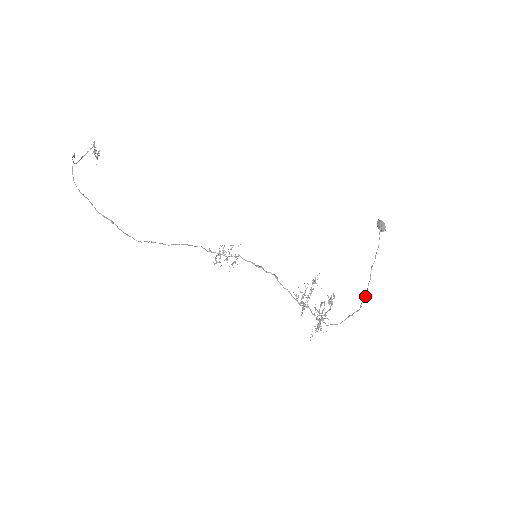
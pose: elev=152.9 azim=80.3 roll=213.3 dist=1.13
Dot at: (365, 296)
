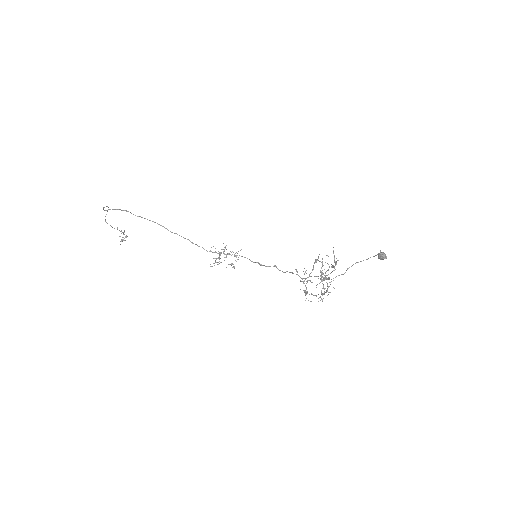
Dot at: occluded
